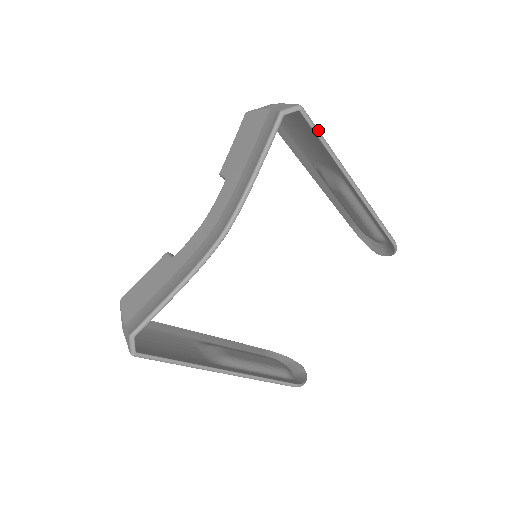
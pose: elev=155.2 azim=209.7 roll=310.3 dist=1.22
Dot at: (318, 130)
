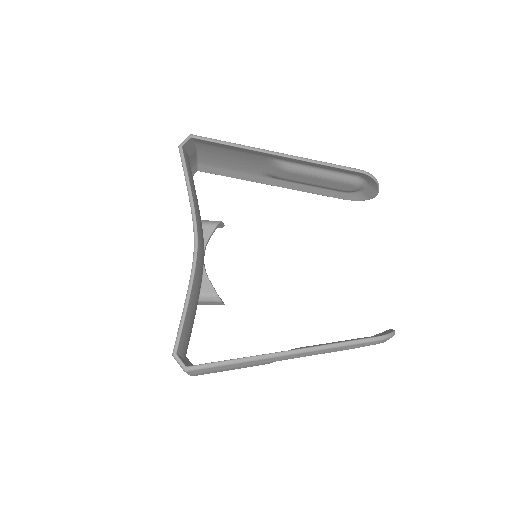
Dot at: (216, 140)
